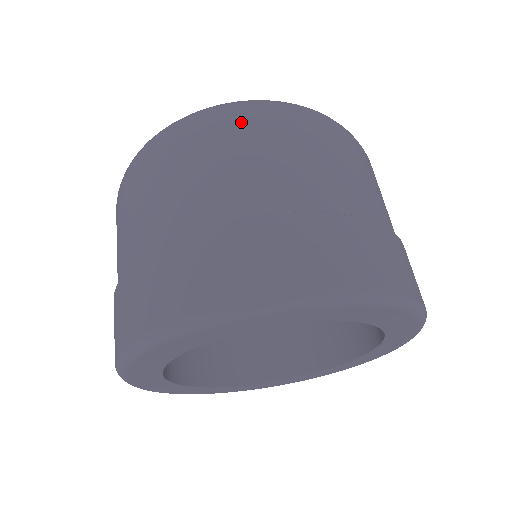
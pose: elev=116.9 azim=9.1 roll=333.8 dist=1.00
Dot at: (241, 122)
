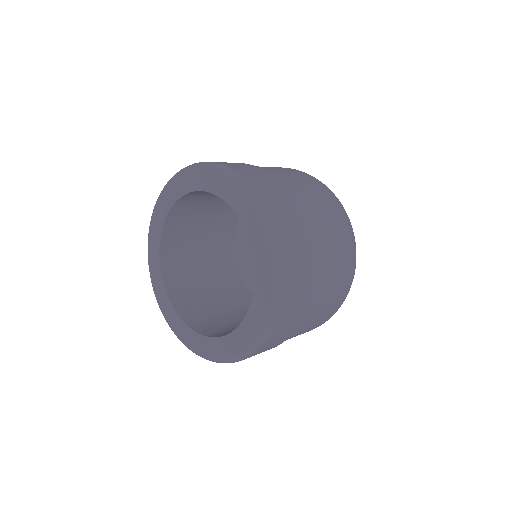
Dot at: occluded
